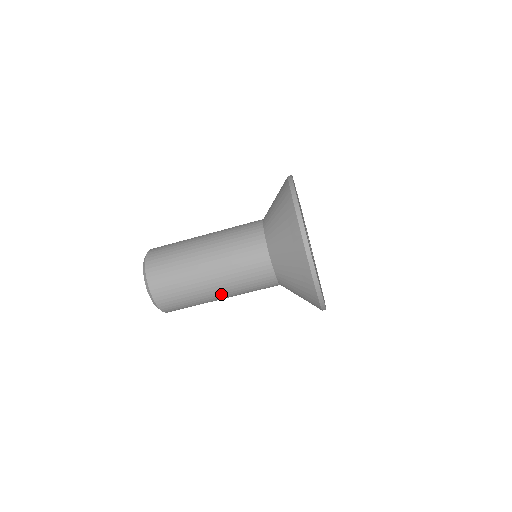
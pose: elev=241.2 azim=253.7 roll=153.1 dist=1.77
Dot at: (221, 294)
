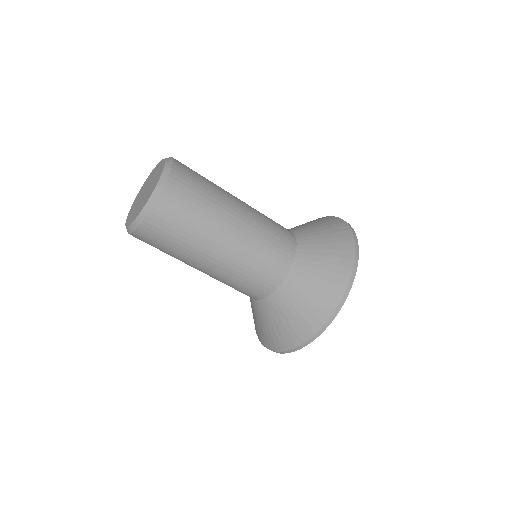
Dot at: occluded
